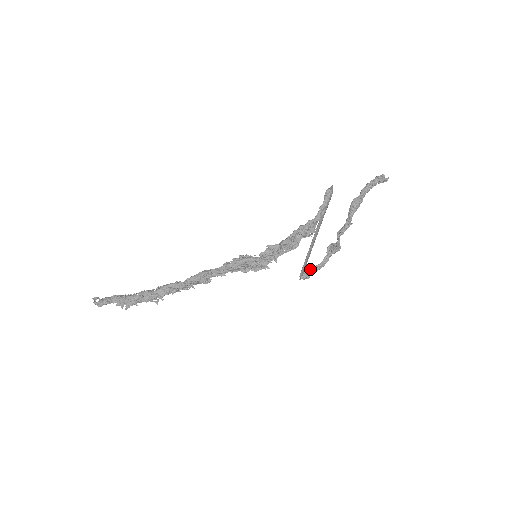
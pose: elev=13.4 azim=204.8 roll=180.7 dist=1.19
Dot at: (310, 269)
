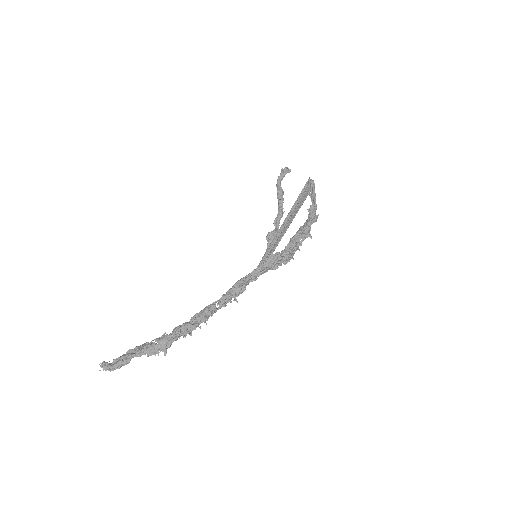
Dot at: occluded
